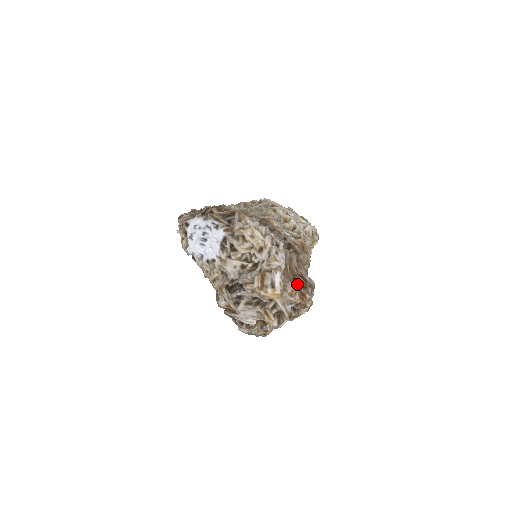
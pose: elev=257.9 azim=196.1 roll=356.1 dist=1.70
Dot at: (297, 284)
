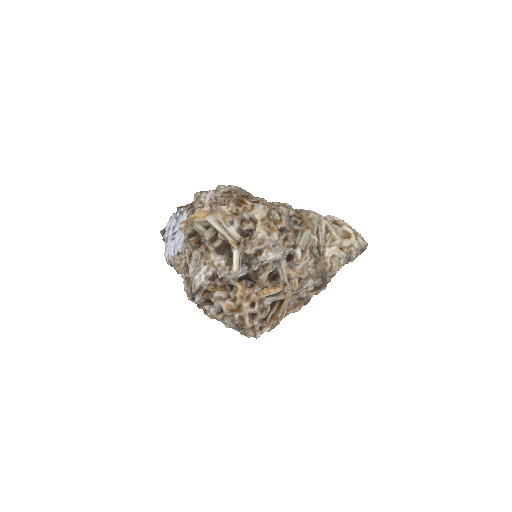
Dot at: occluded
